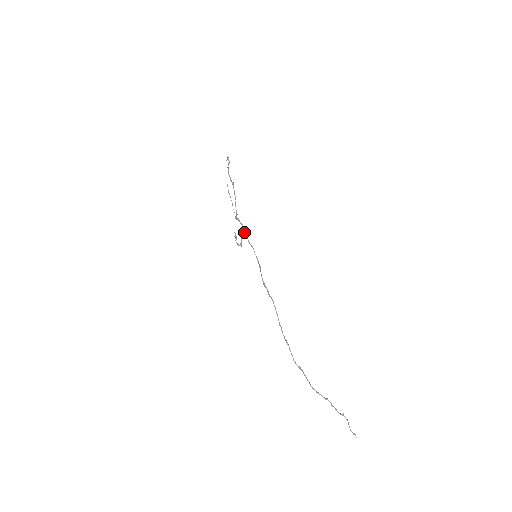
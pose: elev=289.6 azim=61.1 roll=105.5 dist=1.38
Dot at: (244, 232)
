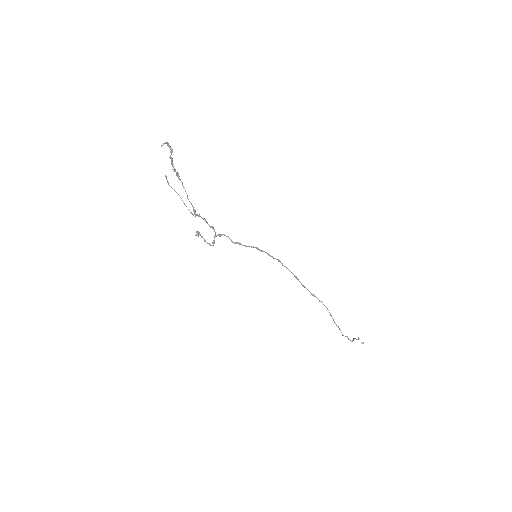
Dot at: (213, 228)
